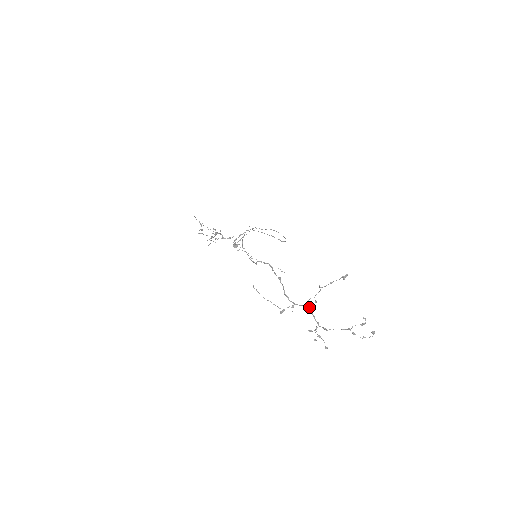
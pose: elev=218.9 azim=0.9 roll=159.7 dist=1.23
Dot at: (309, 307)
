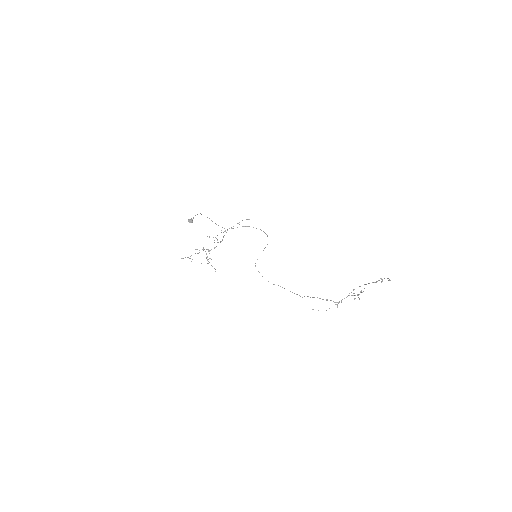
Dot at: occluded
